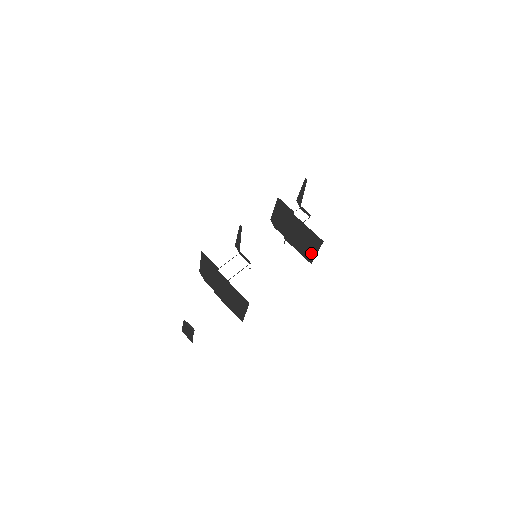
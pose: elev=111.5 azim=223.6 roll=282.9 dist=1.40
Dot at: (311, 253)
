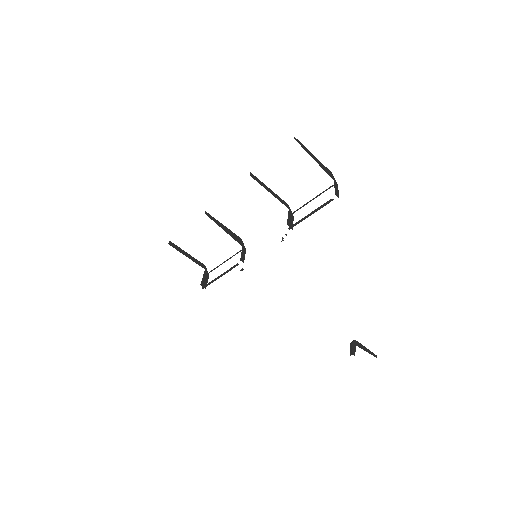
Dot at: occluded
